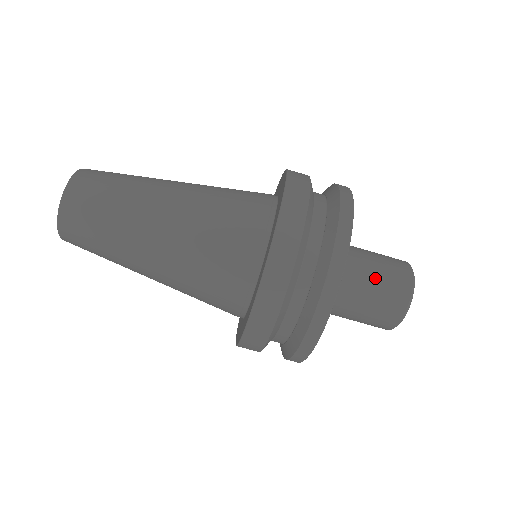
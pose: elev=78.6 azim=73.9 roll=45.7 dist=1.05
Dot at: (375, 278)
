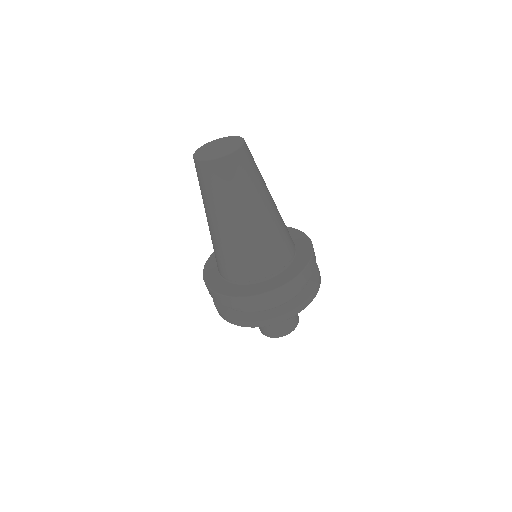
Dot at: occluded
